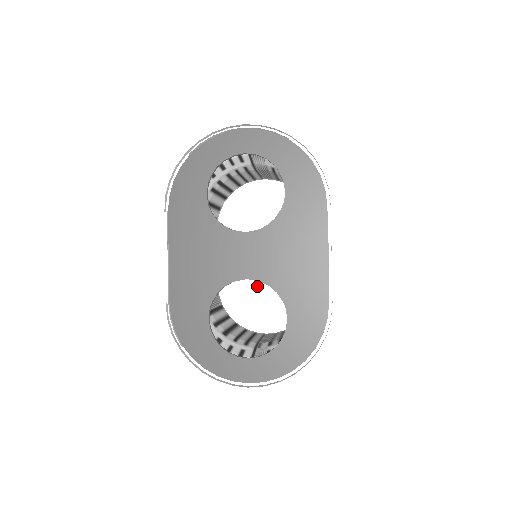
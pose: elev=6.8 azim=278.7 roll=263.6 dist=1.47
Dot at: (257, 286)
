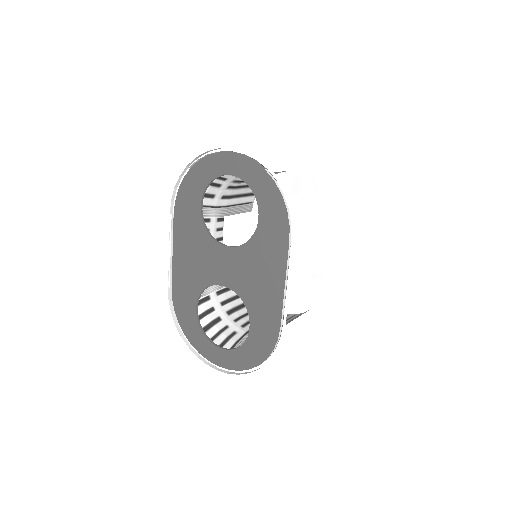
Dot at: occluded
